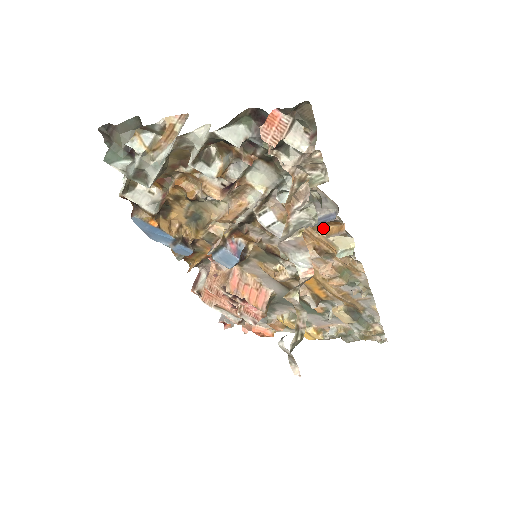
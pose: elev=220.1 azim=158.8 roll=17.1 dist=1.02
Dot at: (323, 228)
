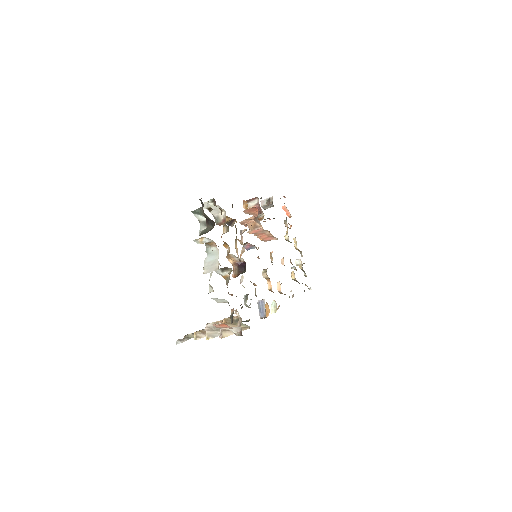
Dot at: occluded
